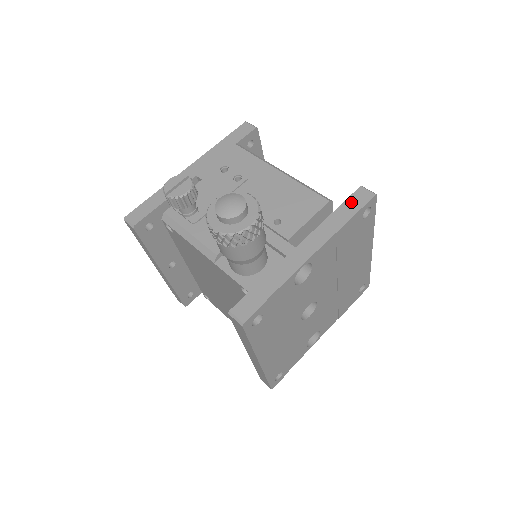
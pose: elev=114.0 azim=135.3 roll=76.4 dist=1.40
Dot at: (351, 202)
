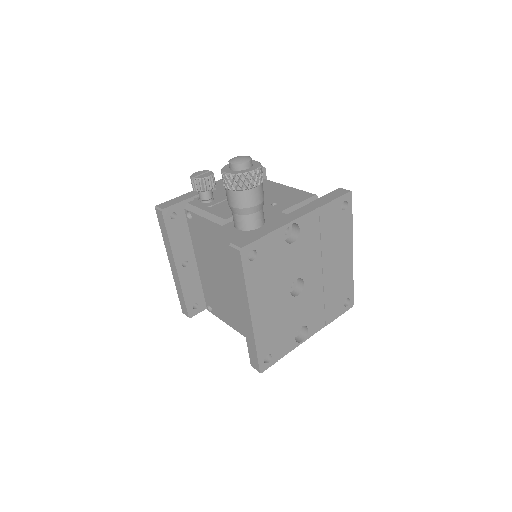
Dot at: (332, 194)
